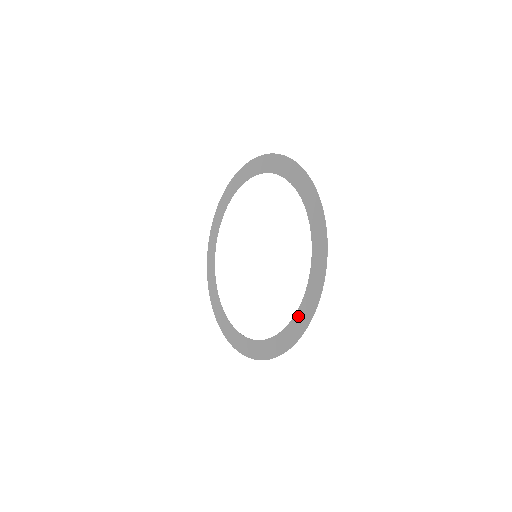
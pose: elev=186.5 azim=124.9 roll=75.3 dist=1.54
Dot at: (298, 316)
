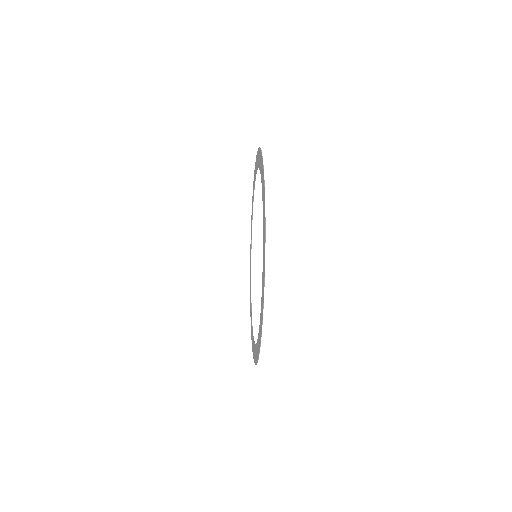
Dot at: (262, 293)
